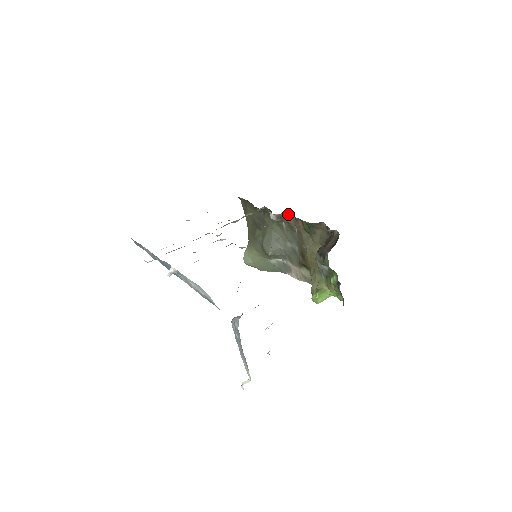
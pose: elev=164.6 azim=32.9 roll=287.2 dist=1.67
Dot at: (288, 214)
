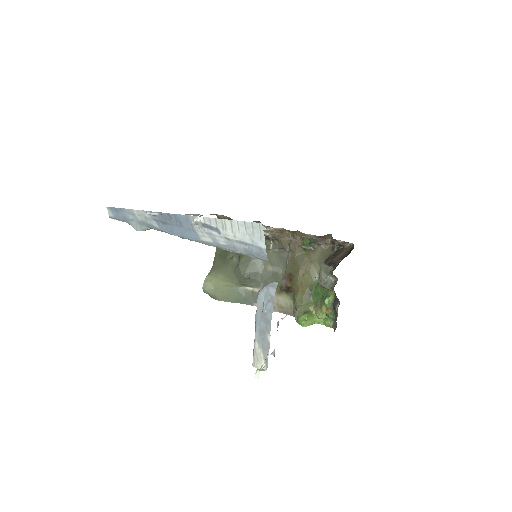
Dot at: (284, 230)
